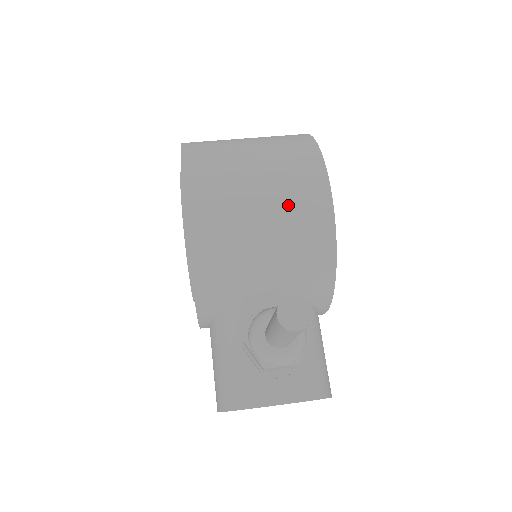
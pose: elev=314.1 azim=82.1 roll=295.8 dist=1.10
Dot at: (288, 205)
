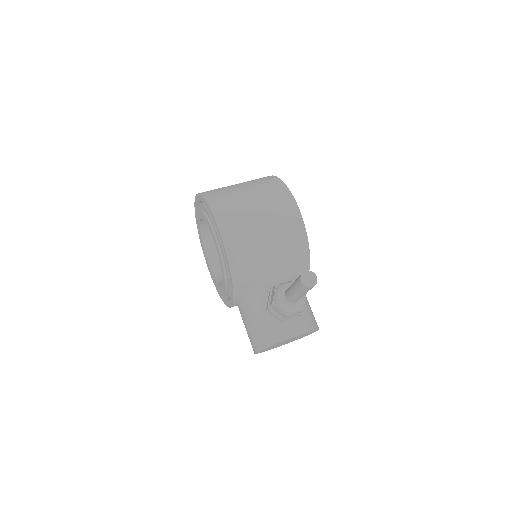
Dot at: (278, 223)
